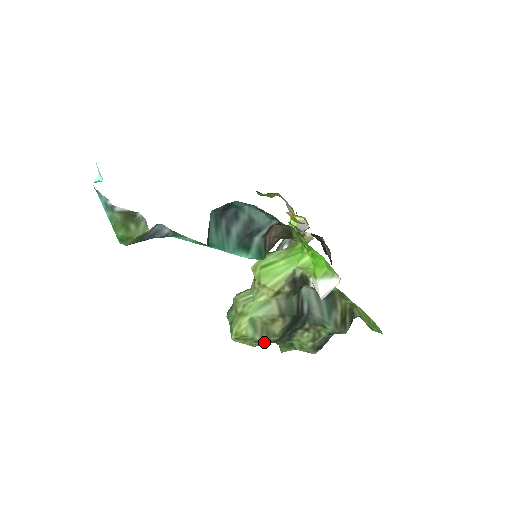
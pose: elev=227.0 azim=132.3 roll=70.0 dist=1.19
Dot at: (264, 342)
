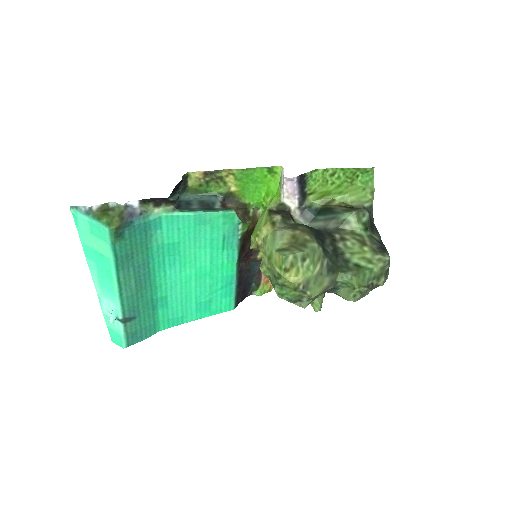
Dot at: (312, 257)
